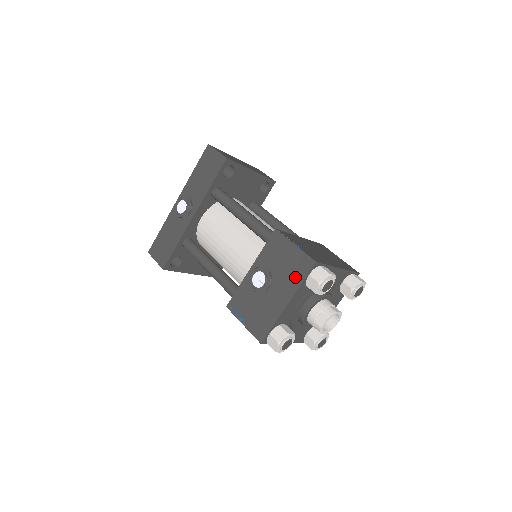
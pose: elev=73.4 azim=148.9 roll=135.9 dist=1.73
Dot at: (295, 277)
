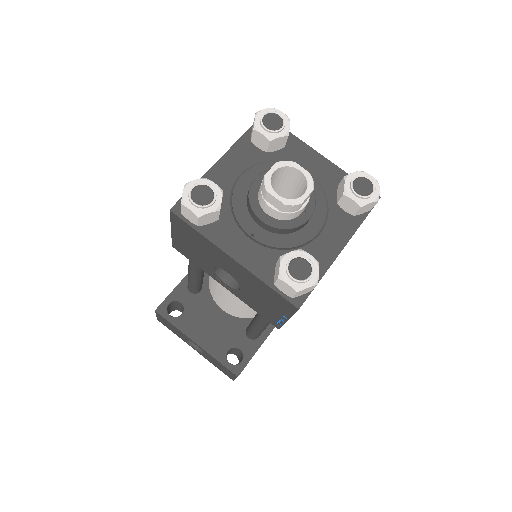
Dot at: occluded
